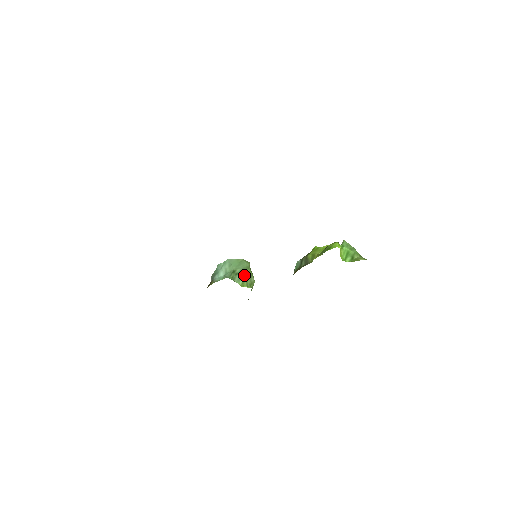
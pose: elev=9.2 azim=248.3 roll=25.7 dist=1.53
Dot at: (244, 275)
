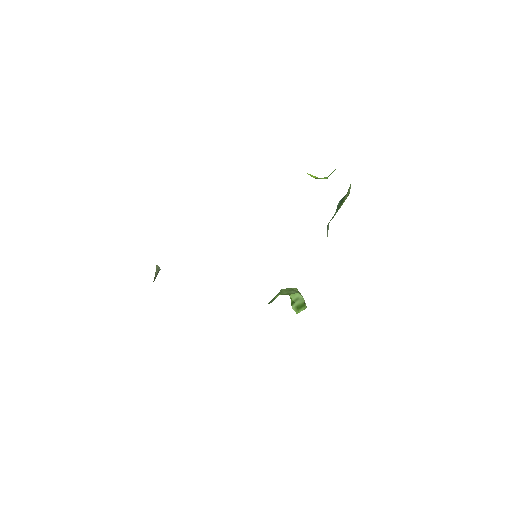
Dot at: (279, 293)
